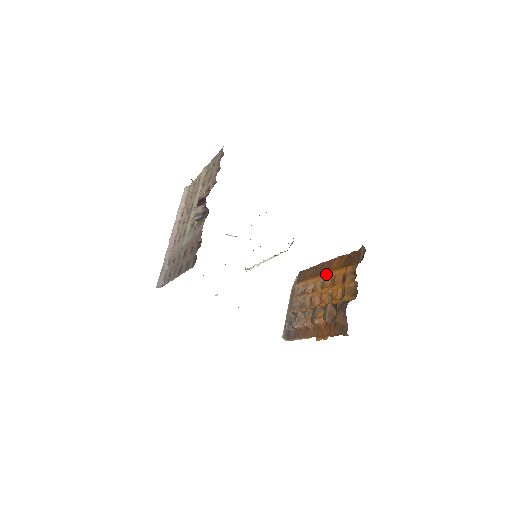
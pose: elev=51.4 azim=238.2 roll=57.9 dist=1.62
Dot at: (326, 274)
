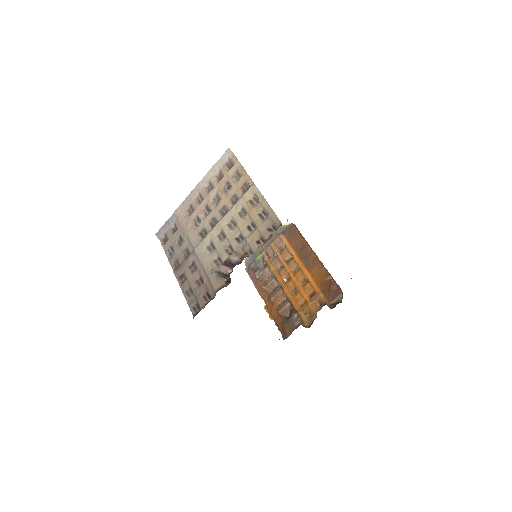
Dot at: (305, 269)
